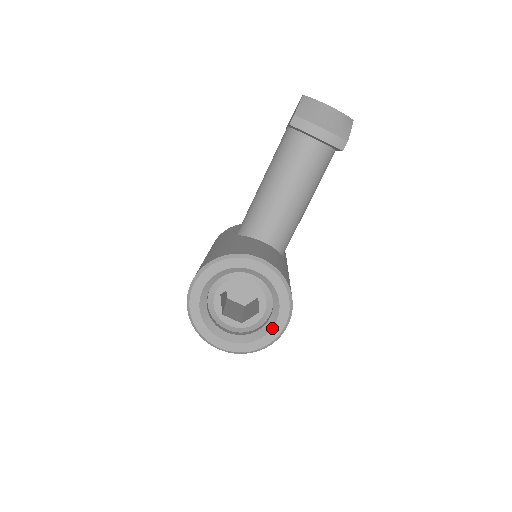
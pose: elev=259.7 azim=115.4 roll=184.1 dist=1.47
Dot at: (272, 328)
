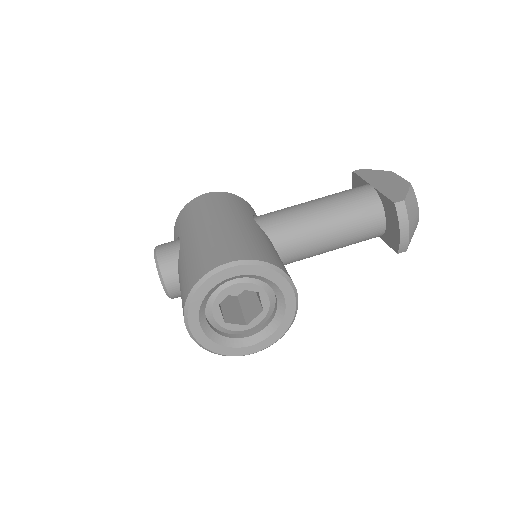
Dot at: (246, 347)
